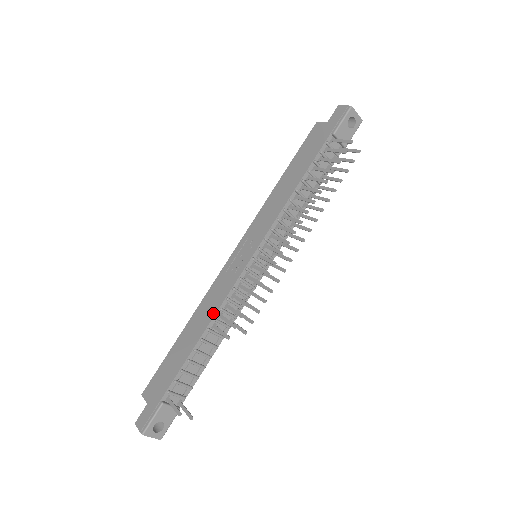
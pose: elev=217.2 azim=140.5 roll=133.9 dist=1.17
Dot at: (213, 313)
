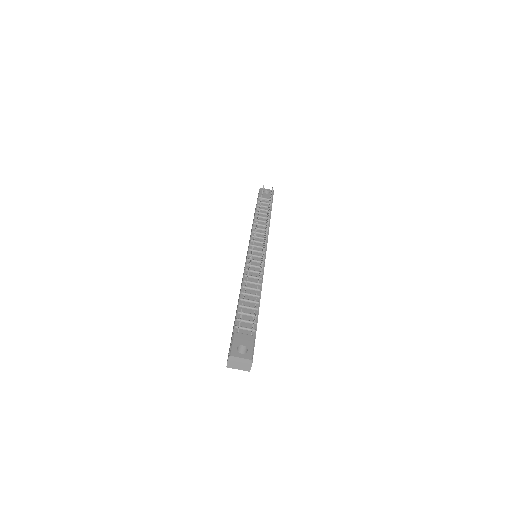
Dot at: (242, 281)
